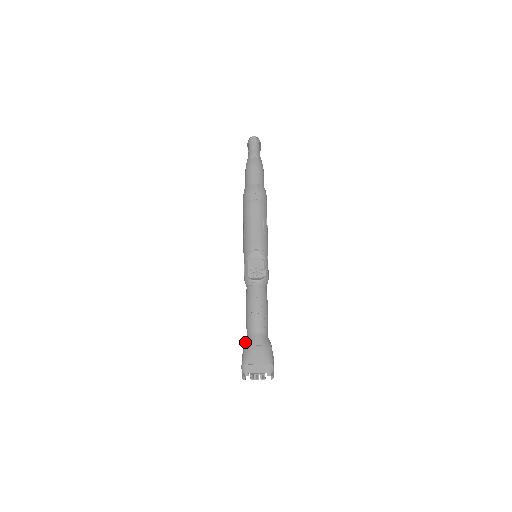
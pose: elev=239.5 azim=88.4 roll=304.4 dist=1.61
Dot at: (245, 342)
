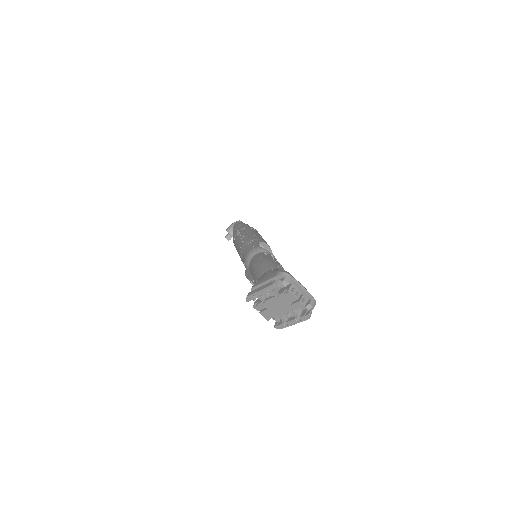
Dot at: occluded
